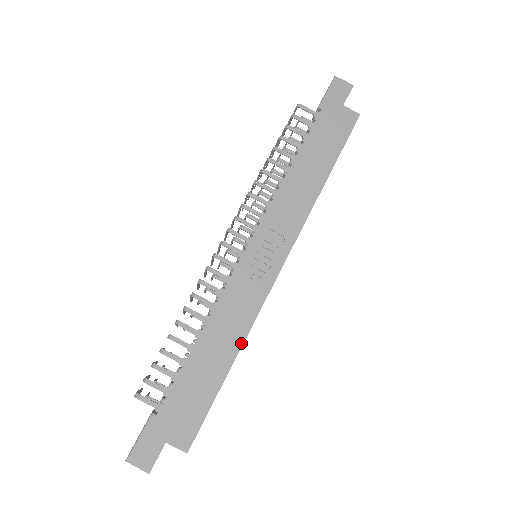
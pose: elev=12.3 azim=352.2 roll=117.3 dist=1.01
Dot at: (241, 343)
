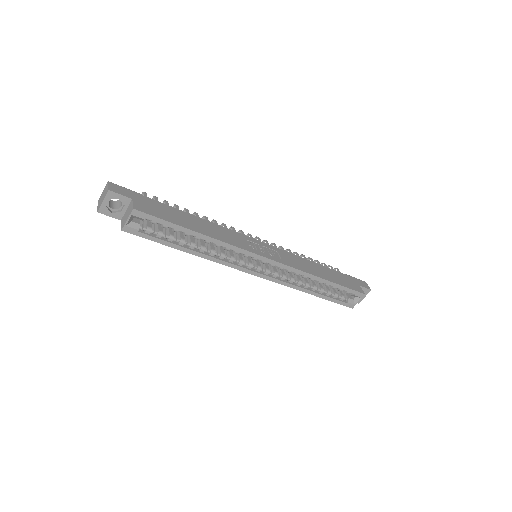
Dot at: (214, 237)
